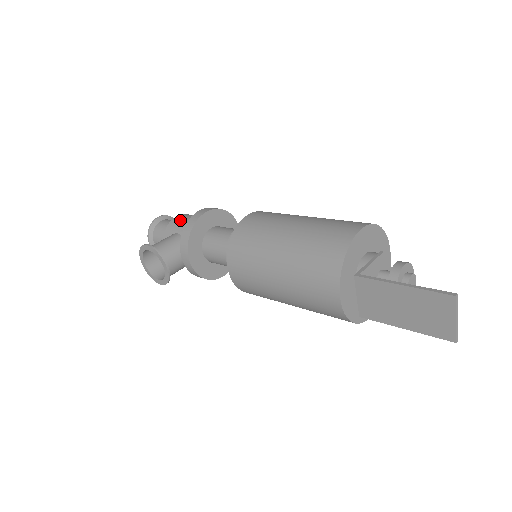
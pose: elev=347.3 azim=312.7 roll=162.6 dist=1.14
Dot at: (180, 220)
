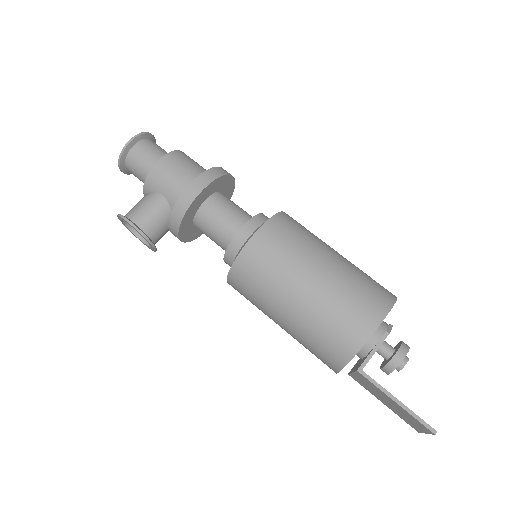
Dot at: (165, 174)
